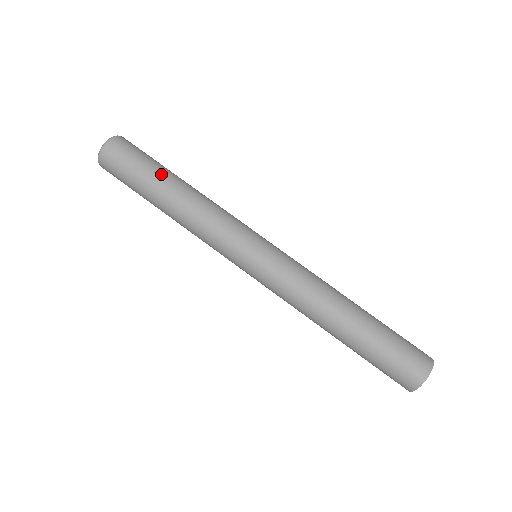
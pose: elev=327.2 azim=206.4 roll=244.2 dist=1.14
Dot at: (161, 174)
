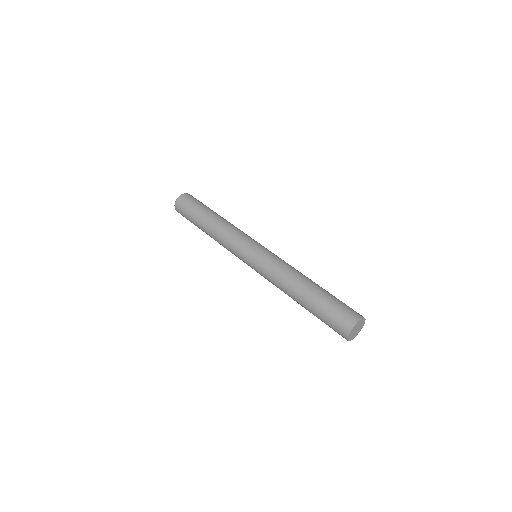
Dot at: (200, 216)
